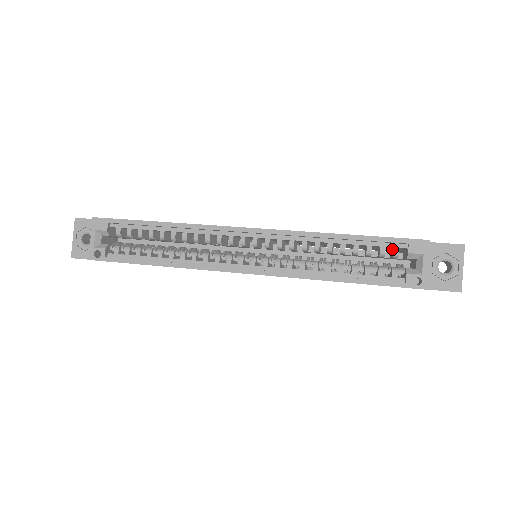
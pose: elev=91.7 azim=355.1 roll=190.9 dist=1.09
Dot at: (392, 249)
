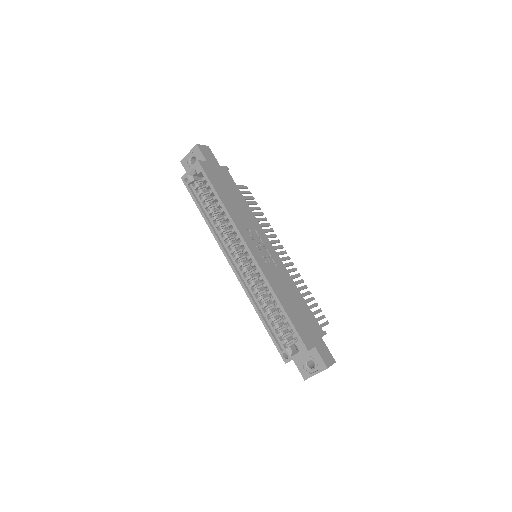
Dot at: occluded
